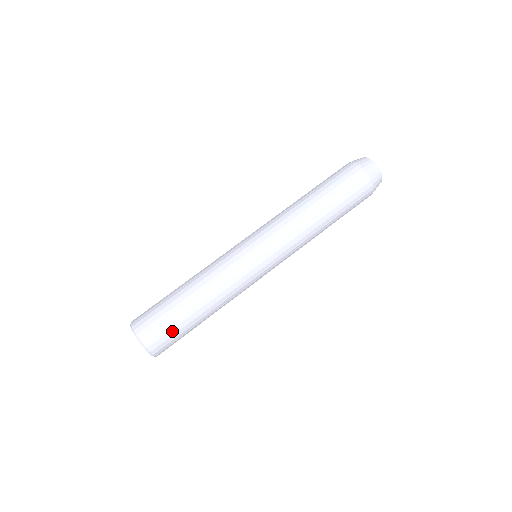
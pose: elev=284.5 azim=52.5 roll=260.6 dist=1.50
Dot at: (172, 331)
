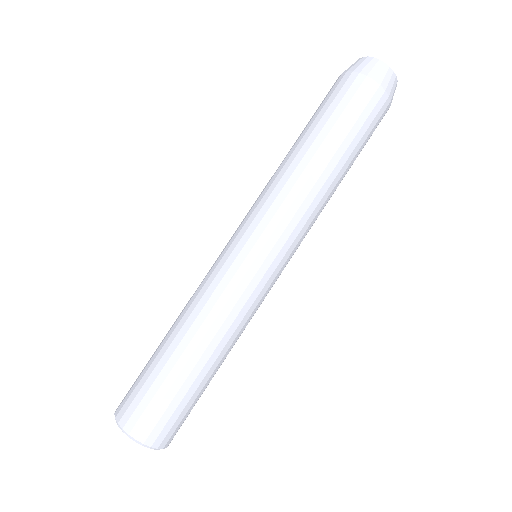
Dot at: occluded
